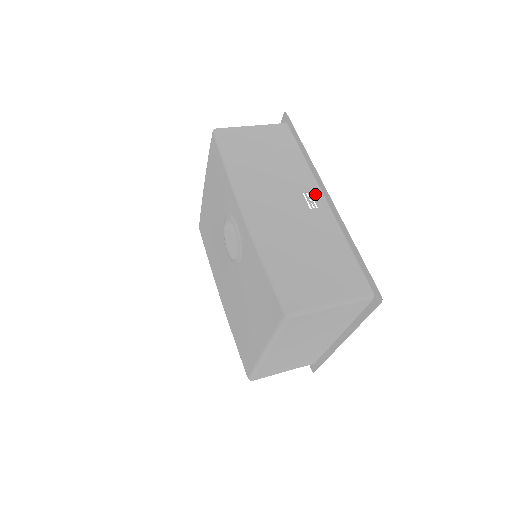
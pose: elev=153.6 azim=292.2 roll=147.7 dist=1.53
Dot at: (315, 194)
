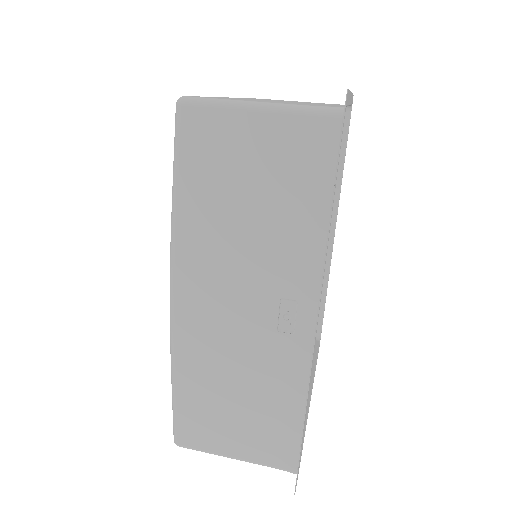
Dot at: (303, 308)
